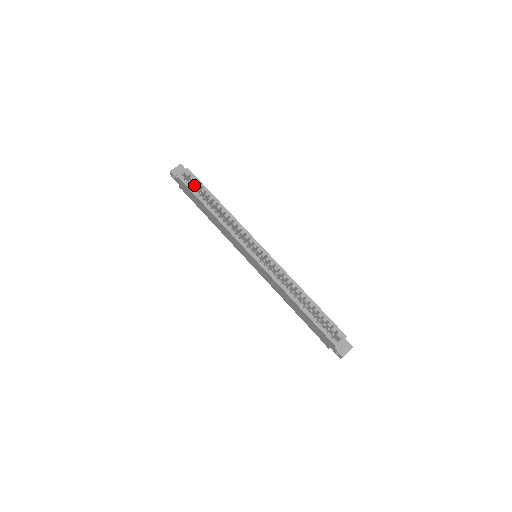
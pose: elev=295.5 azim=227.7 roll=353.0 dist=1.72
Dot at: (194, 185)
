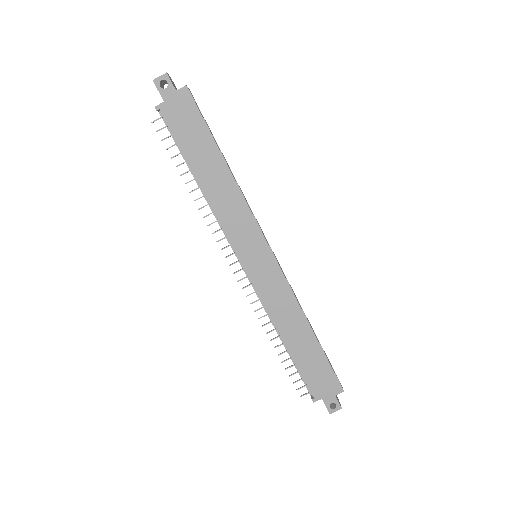
Dot at: occluded
